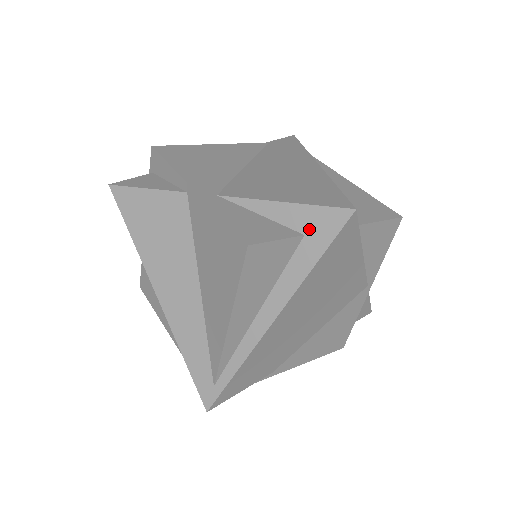
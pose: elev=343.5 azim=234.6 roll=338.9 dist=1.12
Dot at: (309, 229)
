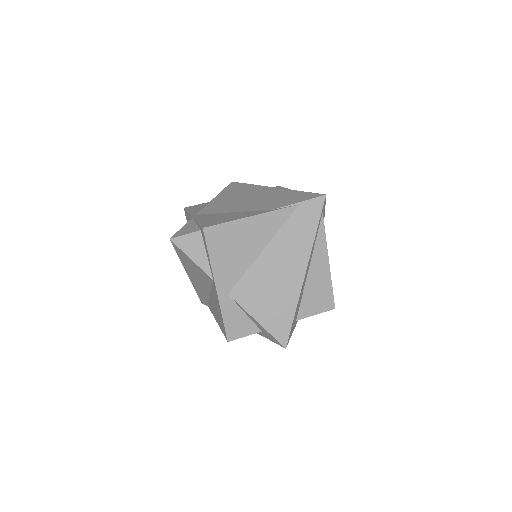
Dot at: (265, 333)
